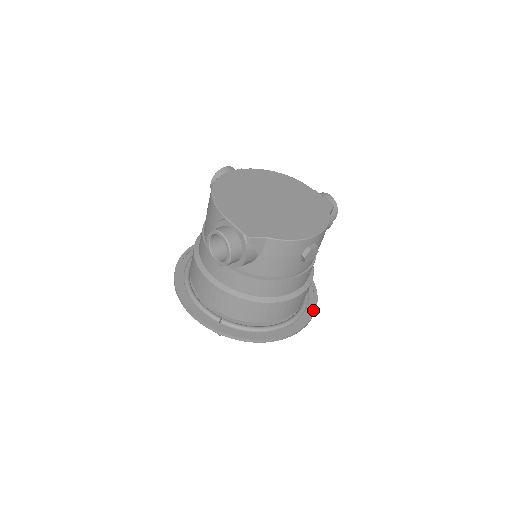
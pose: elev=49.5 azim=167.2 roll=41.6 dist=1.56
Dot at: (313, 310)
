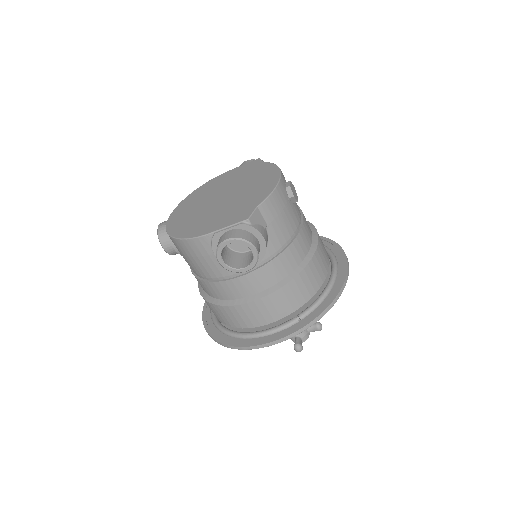
Dot at: (334, 244)
